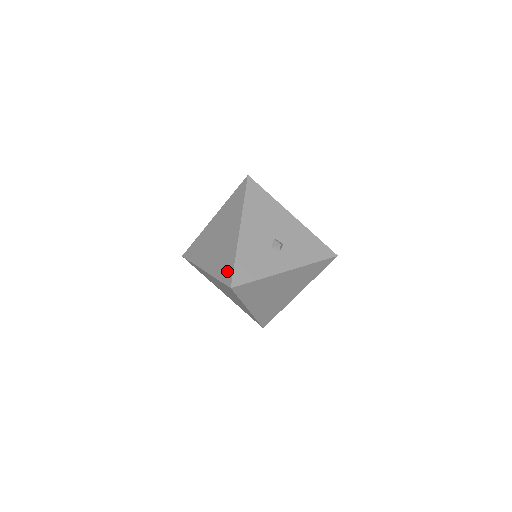
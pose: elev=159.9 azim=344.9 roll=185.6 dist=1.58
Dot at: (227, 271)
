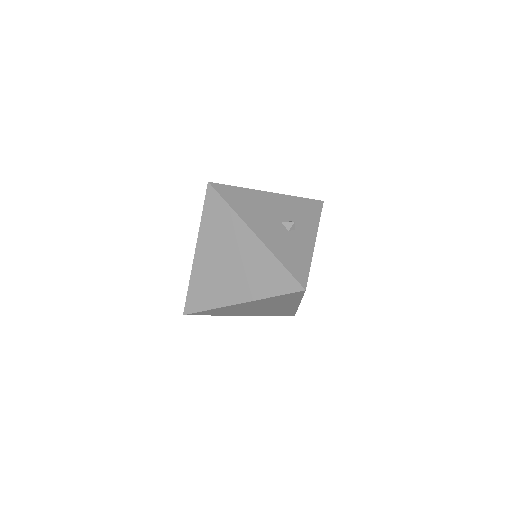
Dot at: (282, 280)
